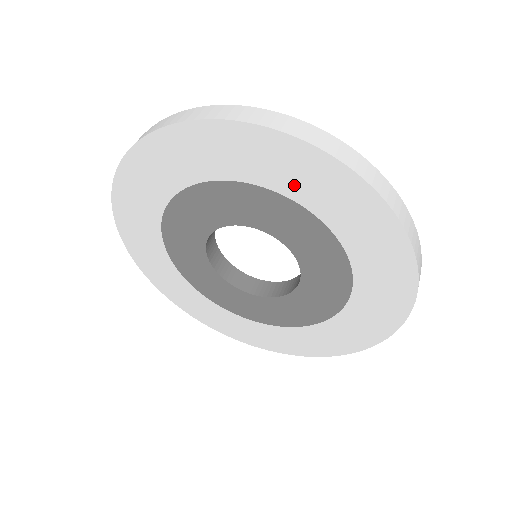
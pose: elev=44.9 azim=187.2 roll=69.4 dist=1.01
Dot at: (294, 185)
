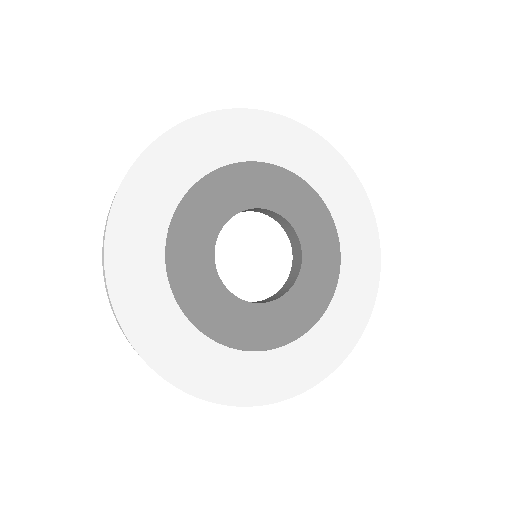
Dot at: (225, 150)
